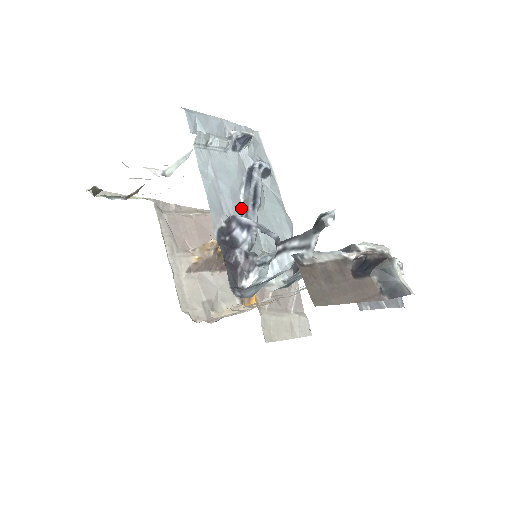
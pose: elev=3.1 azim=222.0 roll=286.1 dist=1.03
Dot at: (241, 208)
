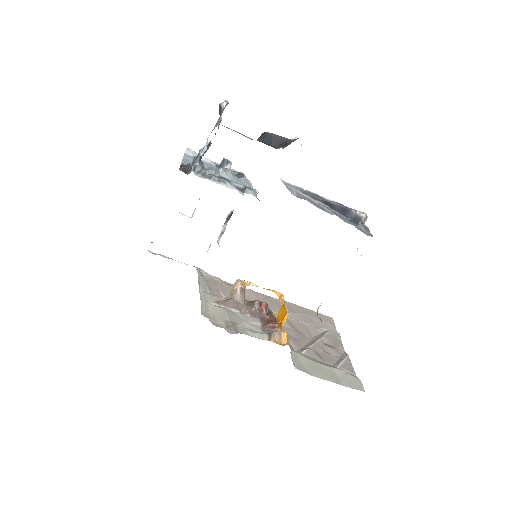
Dot at: occluded
